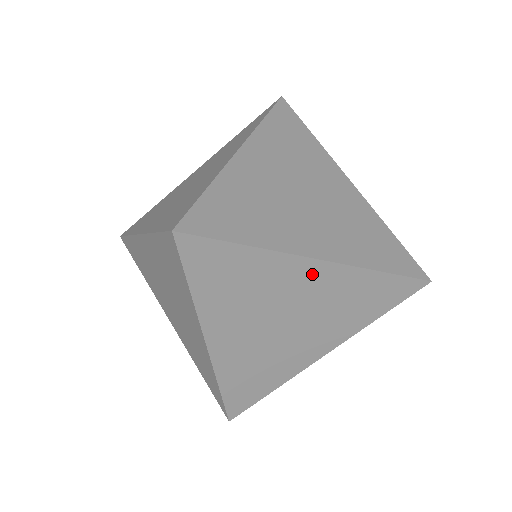
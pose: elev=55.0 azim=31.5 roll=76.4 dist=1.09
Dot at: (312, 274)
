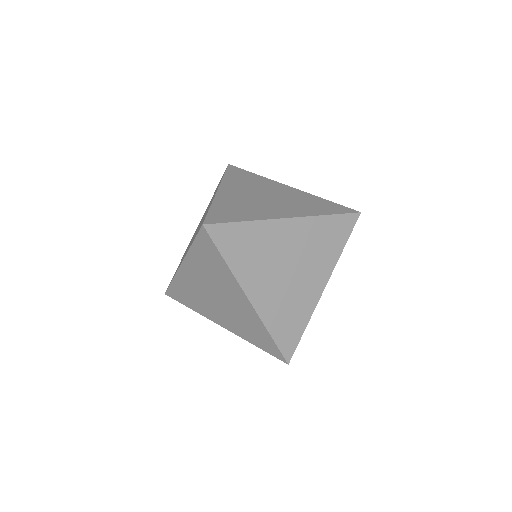
Dot at: (242, 299)
